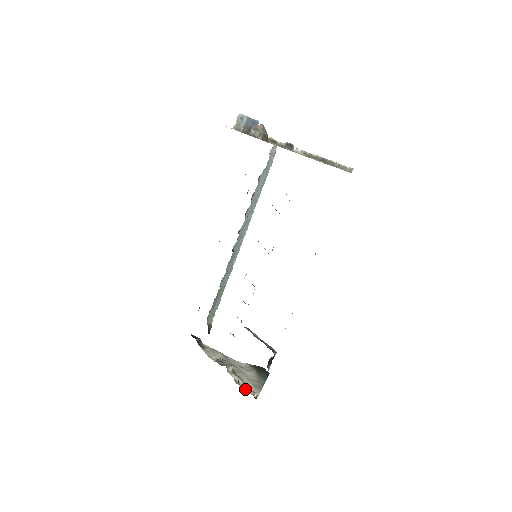
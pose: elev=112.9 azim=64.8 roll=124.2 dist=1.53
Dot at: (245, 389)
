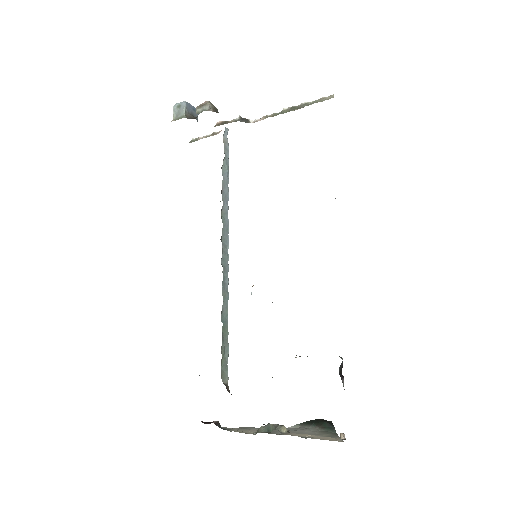
Dot at: (322, 439)
